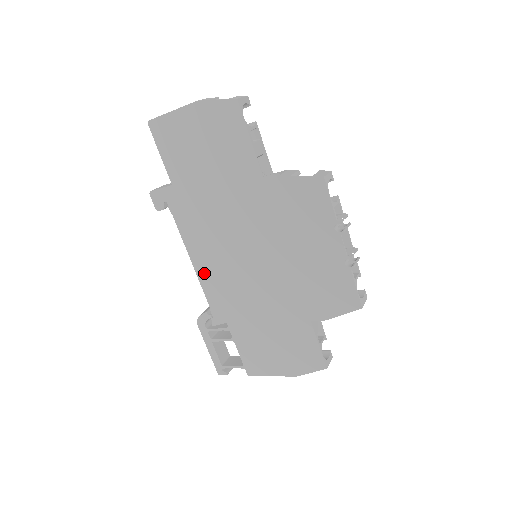
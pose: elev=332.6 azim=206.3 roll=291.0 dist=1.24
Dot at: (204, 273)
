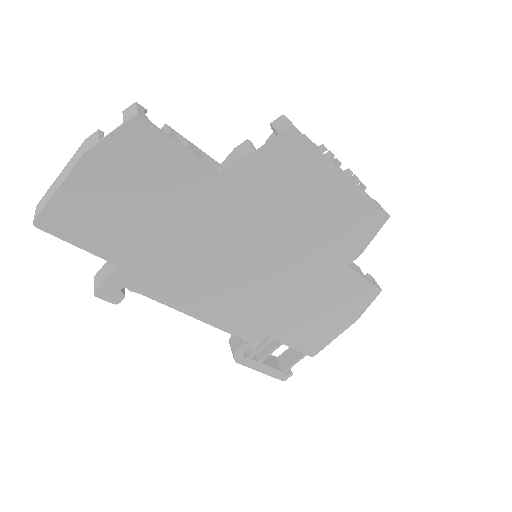
Dot at: (215, 316)
